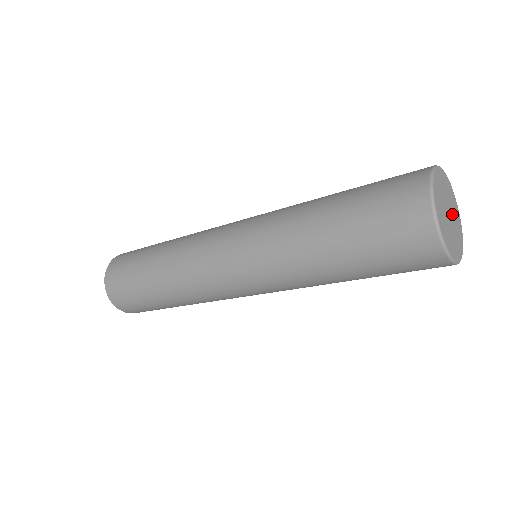
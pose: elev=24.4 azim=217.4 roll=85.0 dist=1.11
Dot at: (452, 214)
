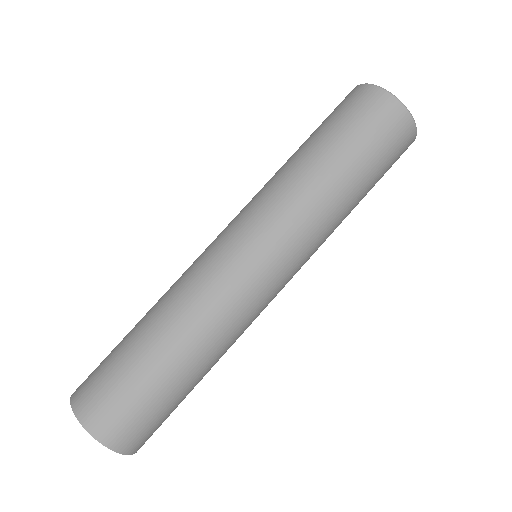
Dot at: occluded
